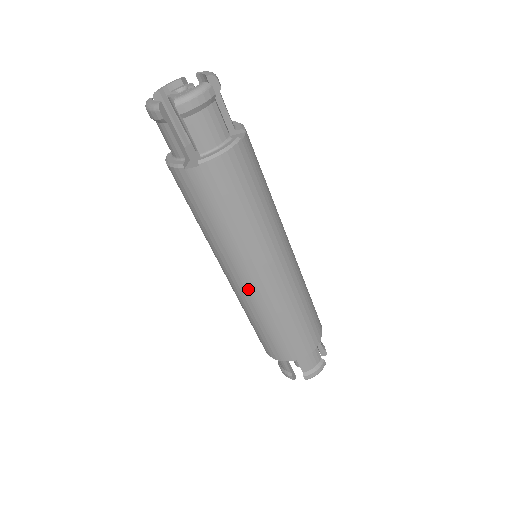
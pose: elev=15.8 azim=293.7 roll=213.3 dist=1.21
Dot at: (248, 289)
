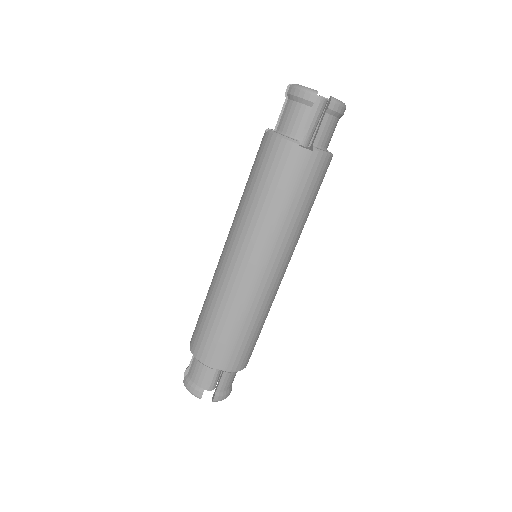
Dot at: (253, 276)
